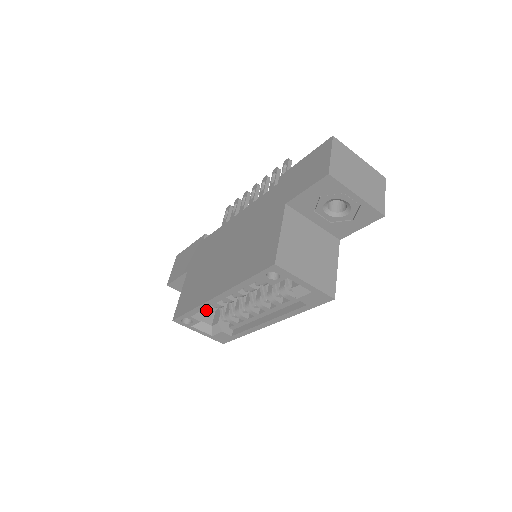
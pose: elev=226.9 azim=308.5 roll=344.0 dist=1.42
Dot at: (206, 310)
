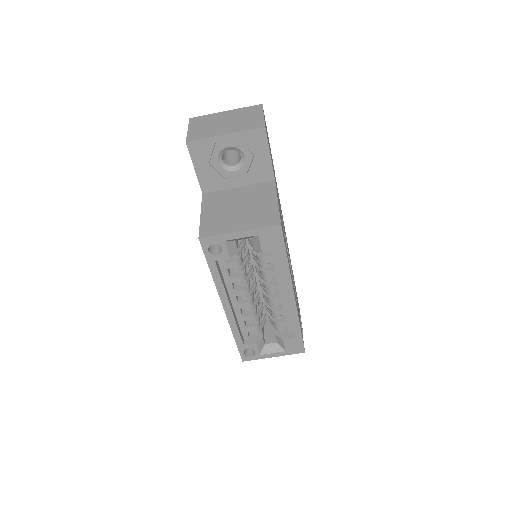
Dot at: (250, 330)
